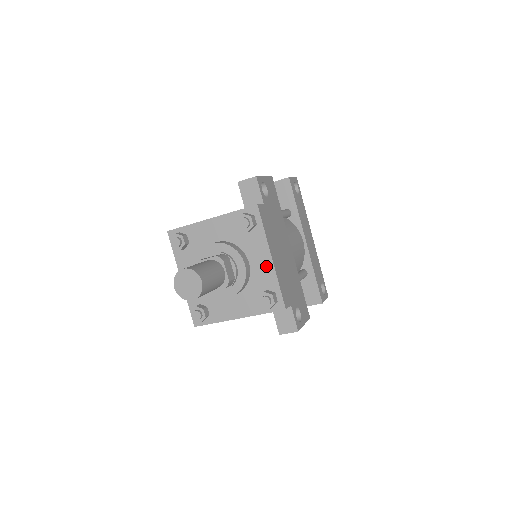
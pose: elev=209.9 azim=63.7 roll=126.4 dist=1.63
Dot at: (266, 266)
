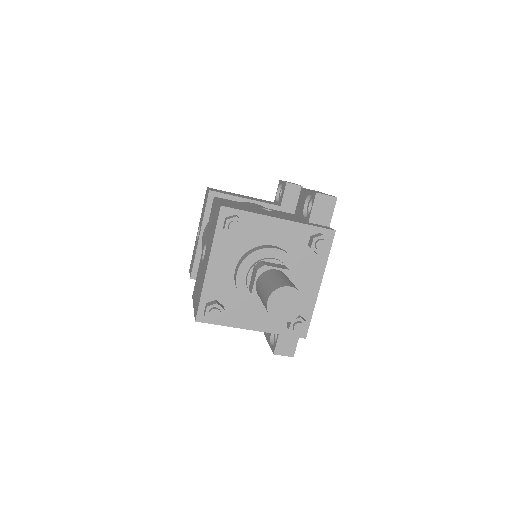
Dot at: (310, 291)
